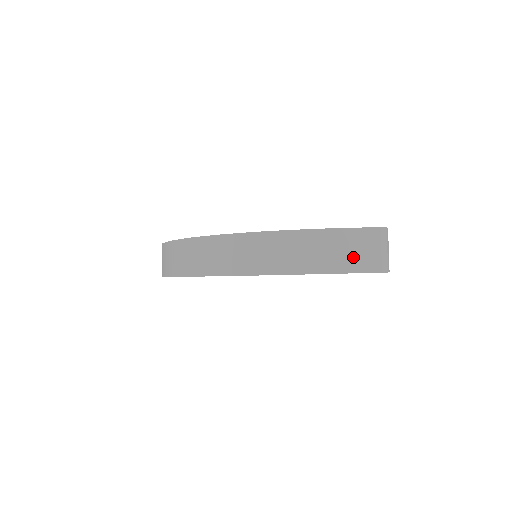
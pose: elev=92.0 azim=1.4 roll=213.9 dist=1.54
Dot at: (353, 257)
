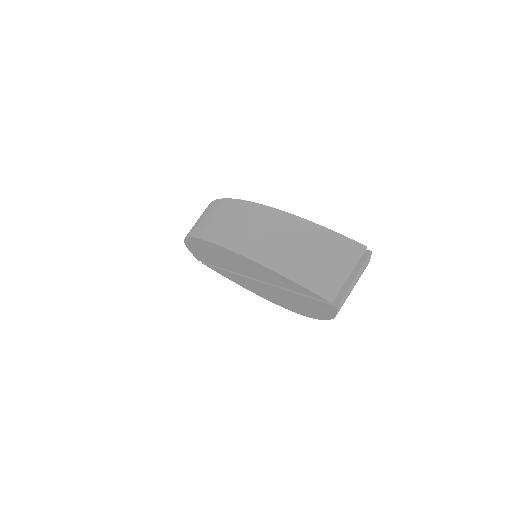
Dot at: (301, 260)
